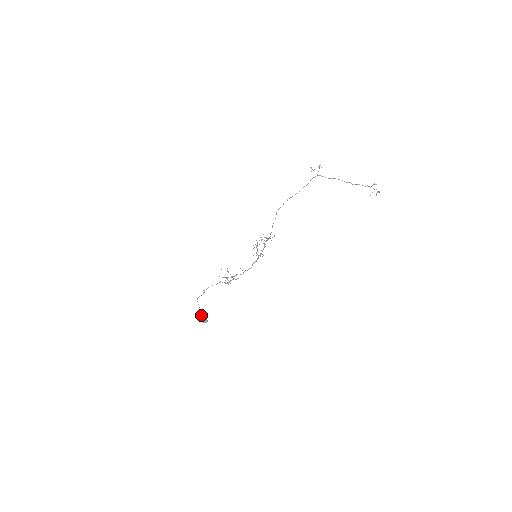
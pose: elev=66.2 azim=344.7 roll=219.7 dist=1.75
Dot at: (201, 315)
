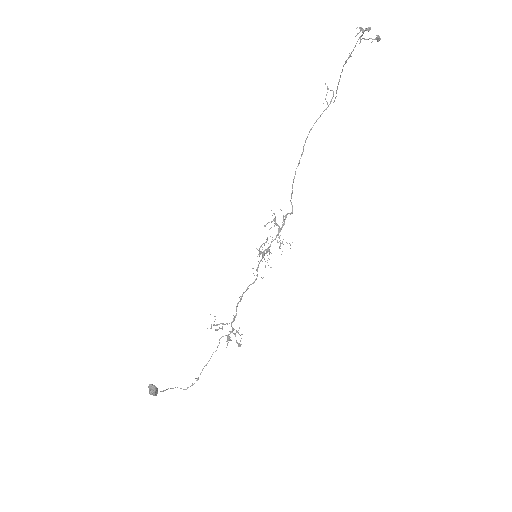
Dot at: occluded
